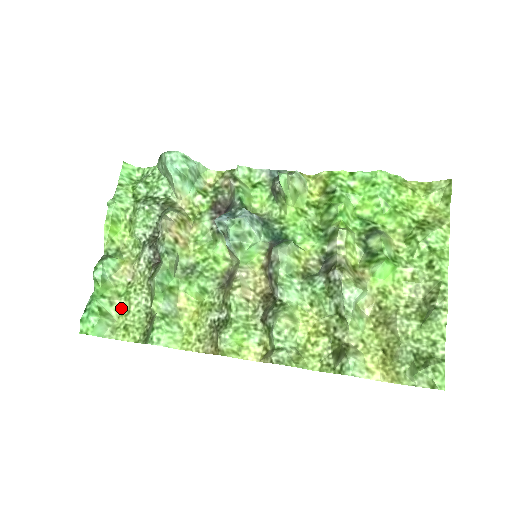
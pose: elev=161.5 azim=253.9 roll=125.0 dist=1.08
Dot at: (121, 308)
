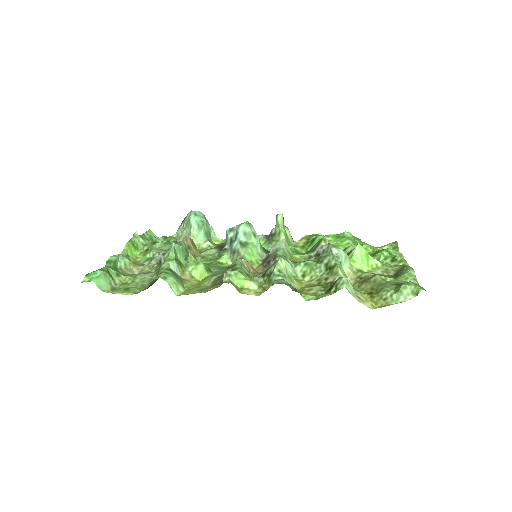
Dot at: (125, 281)
